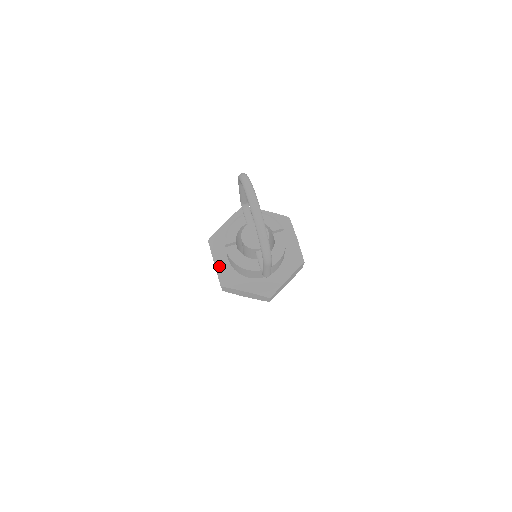
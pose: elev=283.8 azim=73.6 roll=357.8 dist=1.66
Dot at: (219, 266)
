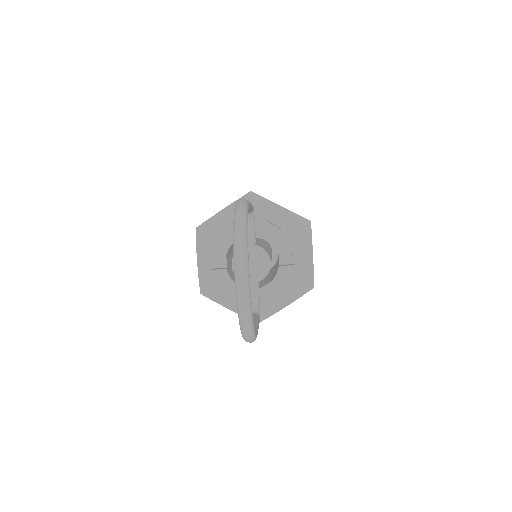
Dot at: (203, 268)
